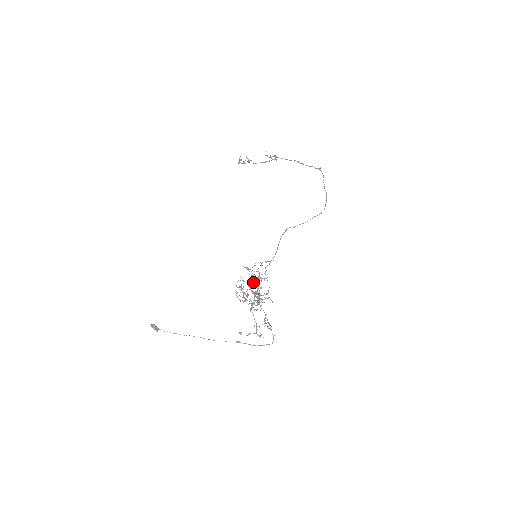
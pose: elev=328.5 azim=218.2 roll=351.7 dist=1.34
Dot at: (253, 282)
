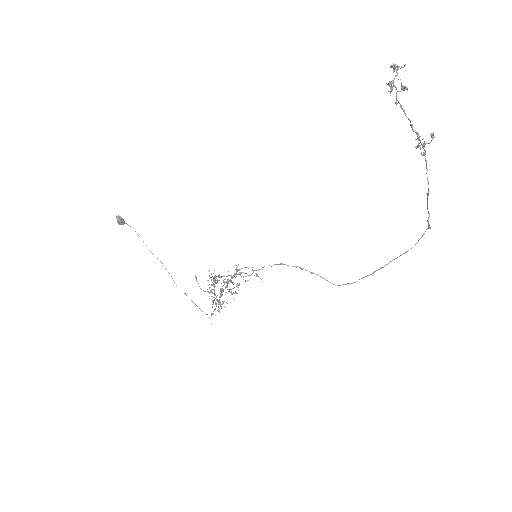
Dot at: (219, 311)
